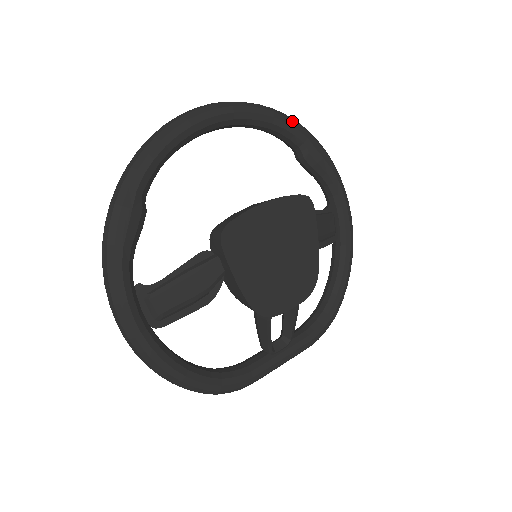
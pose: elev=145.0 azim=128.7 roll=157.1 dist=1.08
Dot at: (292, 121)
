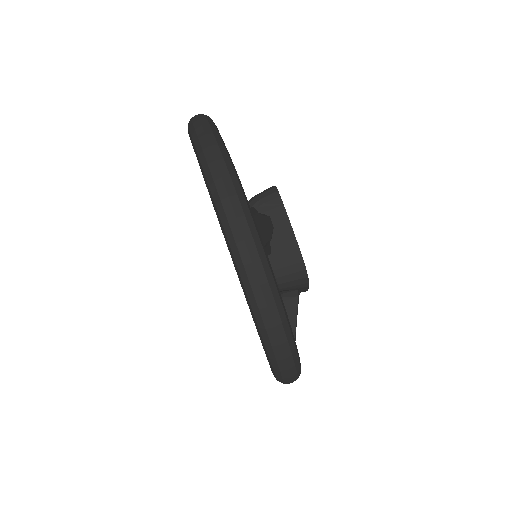
Dot at: occluded
